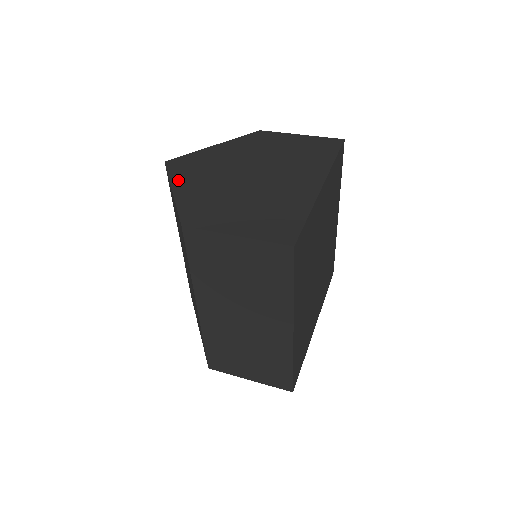
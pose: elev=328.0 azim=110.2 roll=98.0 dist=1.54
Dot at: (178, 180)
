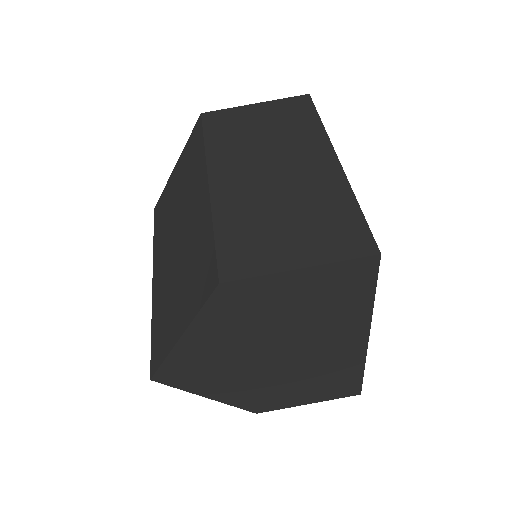
Dot at: (200, 390)
